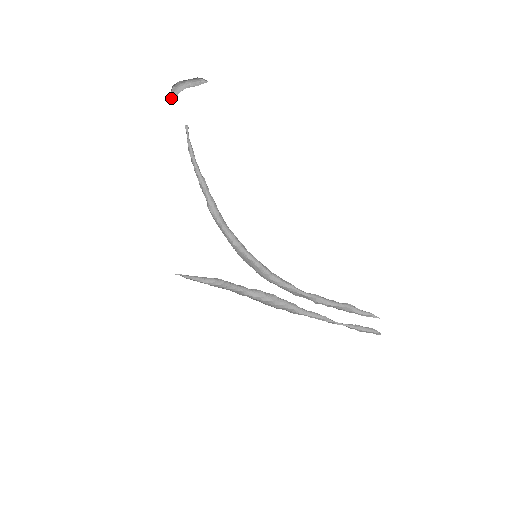
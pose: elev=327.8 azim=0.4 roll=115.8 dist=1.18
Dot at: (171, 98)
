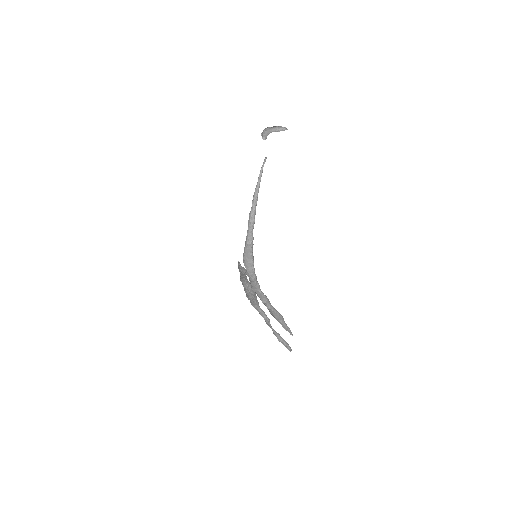
Dot at: (265, 138)
